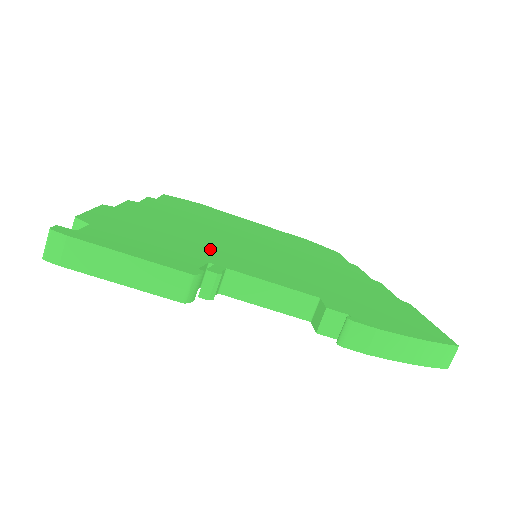
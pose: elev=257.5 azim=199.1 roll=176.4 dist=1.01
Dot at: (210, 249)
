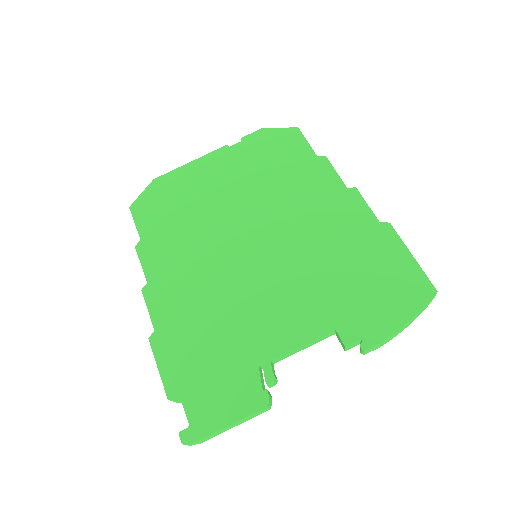
Dot at: (242, 330)
